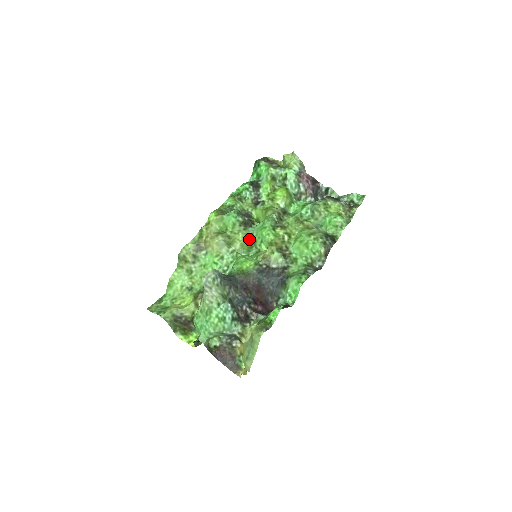
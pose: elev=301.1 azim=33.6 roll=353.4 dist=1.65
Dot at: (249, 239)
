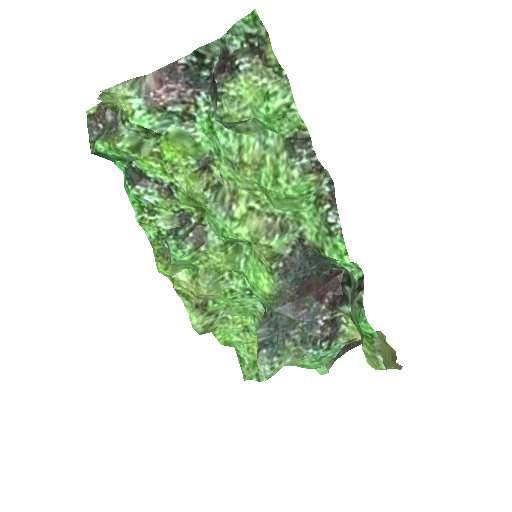
Dot at: (225, 248)
